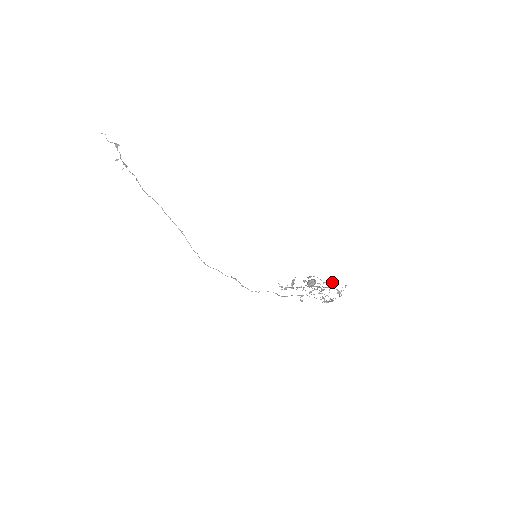
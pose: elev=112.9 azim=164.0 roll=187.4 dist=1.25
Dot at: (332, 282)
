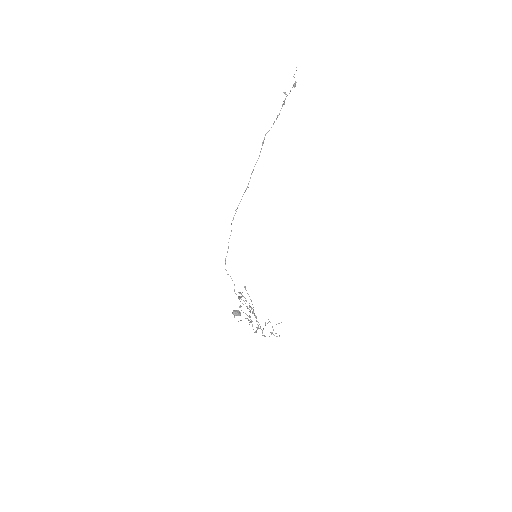
Dot at: occluded
